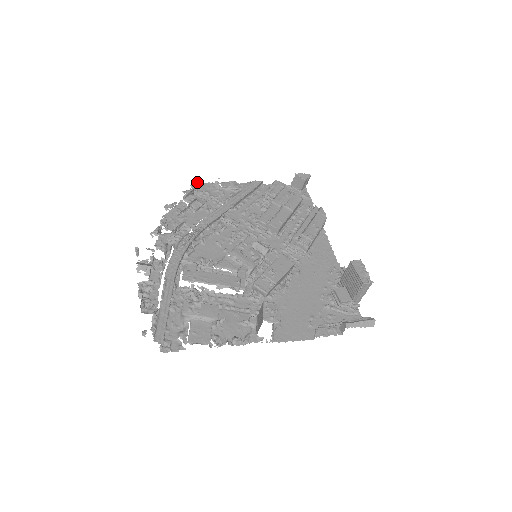
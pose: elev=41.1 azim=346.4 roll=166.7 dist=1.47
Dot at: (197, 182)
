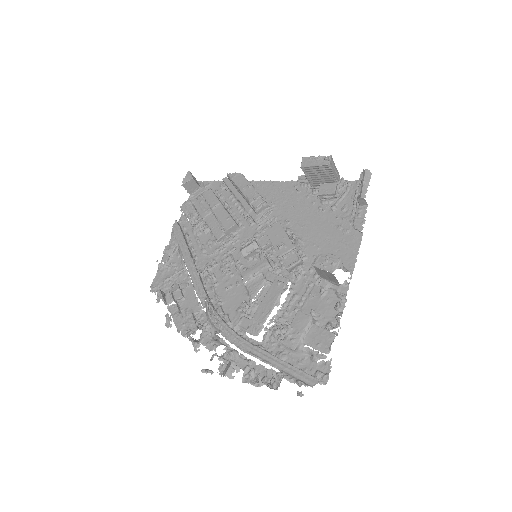
Dot at: (151, 285)
